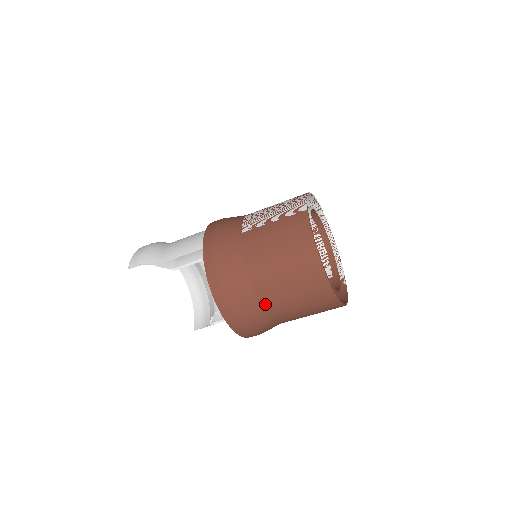
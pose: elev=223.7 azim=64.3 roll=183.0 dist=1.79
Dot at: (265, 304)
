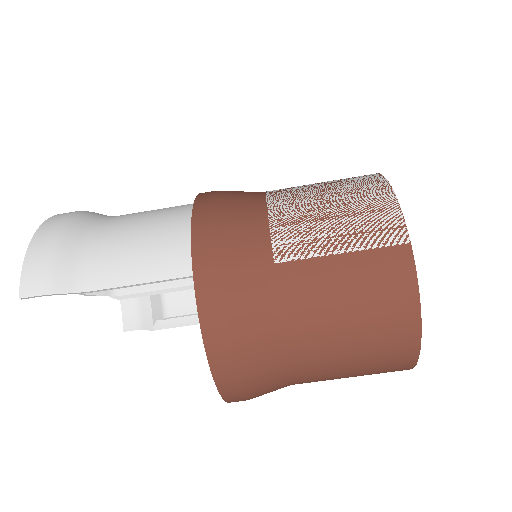
Dot at: (298, 380)
